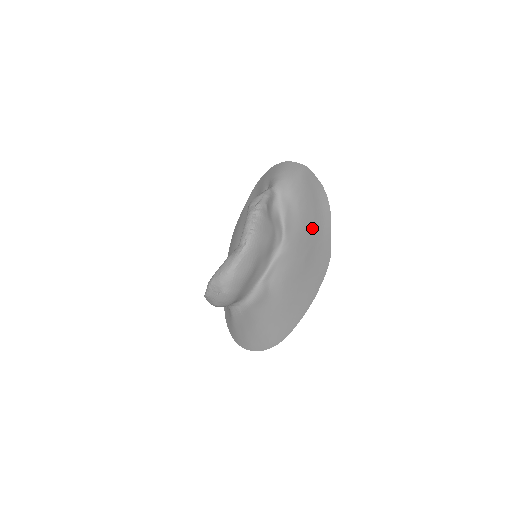
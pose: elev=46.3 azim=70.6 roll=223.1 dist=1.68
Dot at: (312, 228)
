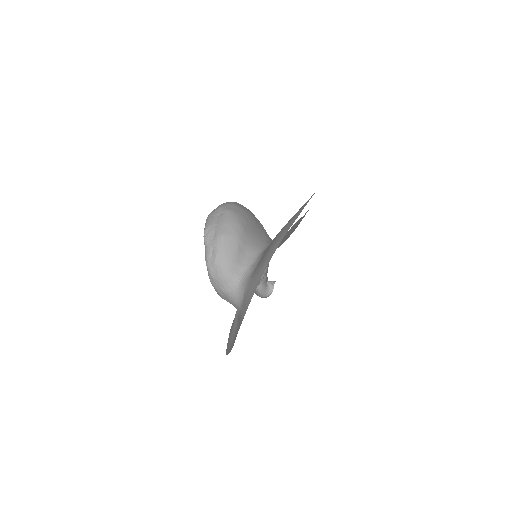
Dot at: occluded
